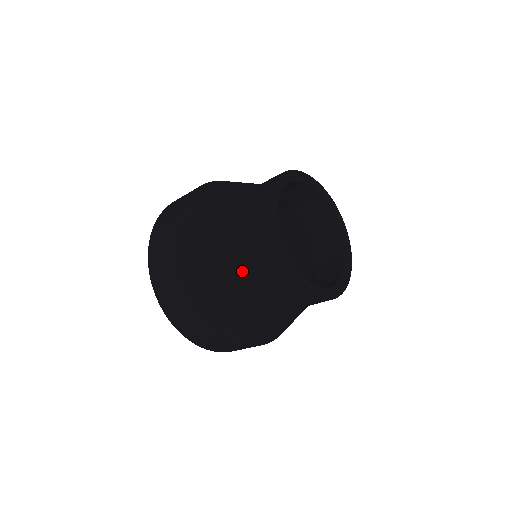
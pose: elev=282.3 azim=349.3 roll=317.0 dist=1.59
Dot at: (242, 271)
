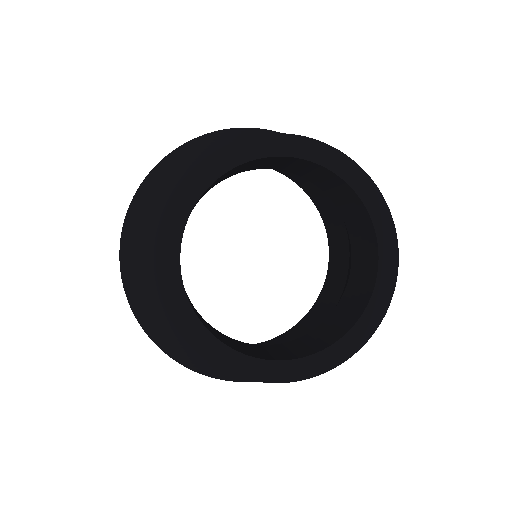
Dot at: (158, 289)
